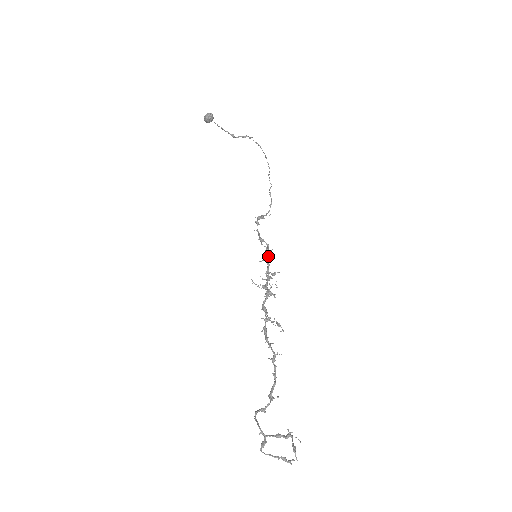
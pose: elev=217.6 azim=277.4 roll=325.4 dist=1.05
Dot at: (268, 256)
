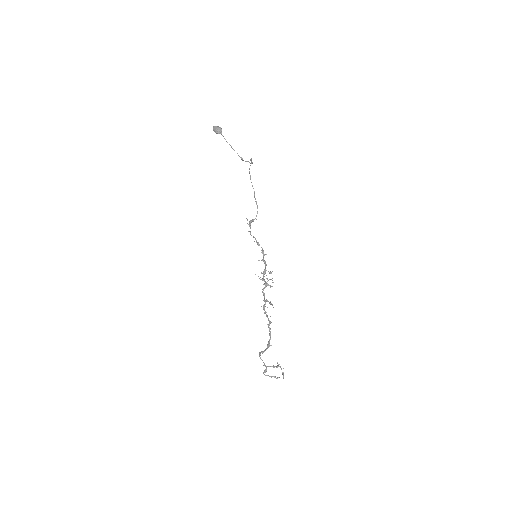
Dot at: occluded
